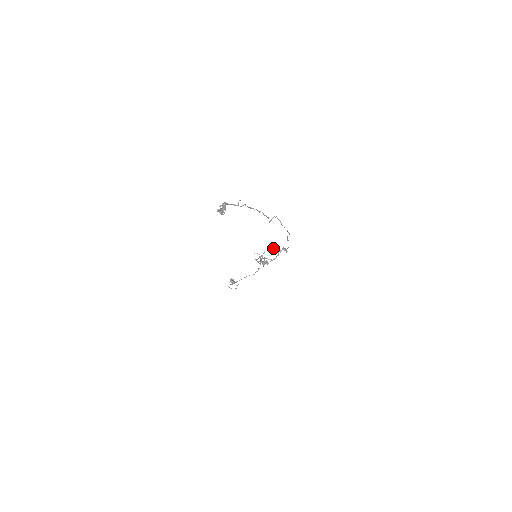
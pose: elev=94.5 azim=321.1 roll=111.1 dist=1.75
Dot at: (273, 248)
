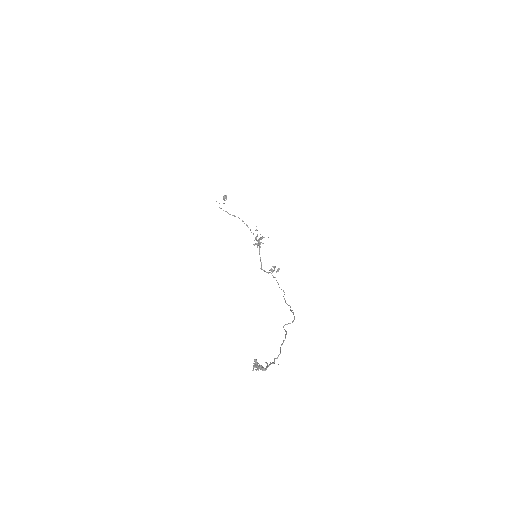
Dot at: (272, 270)
